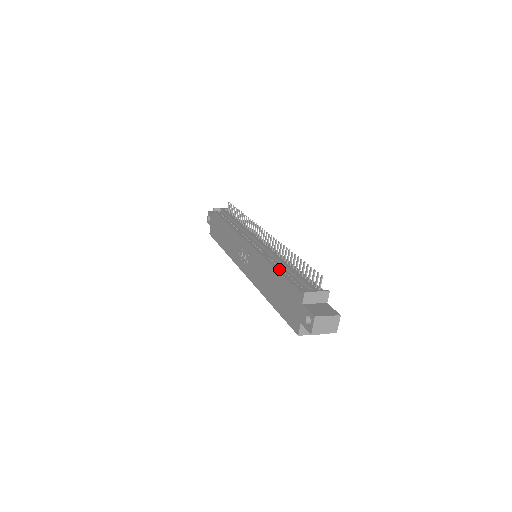
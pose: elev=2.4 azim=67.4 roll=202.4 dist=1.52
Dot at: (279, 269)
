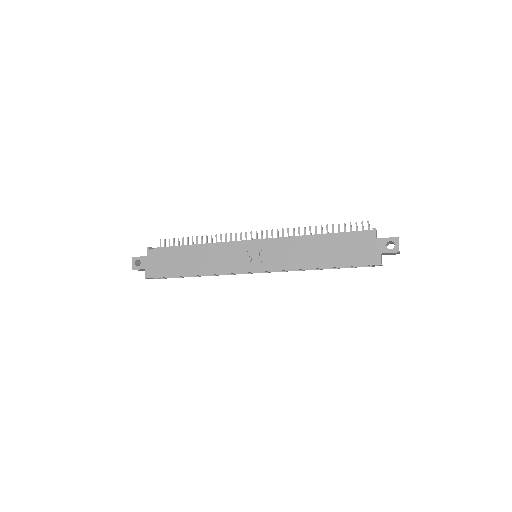
Dot at: (322, 236)
